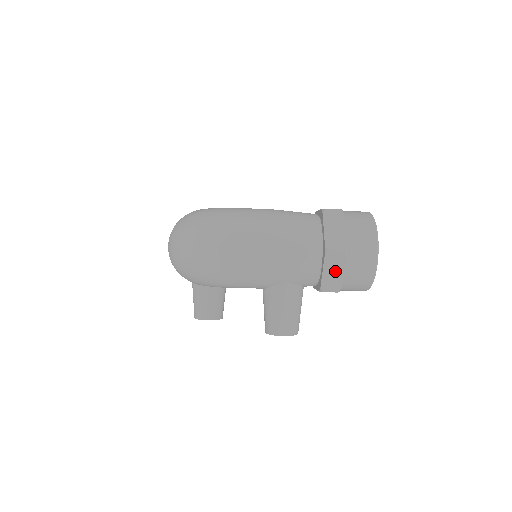
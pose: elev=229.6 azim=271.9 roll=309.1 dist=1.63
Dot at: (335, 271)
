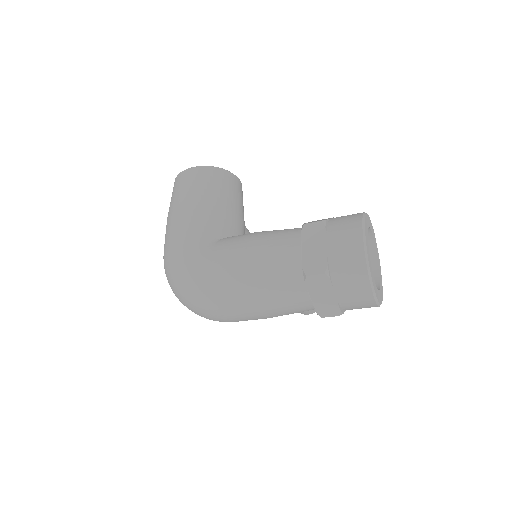
Dot at: occluded
